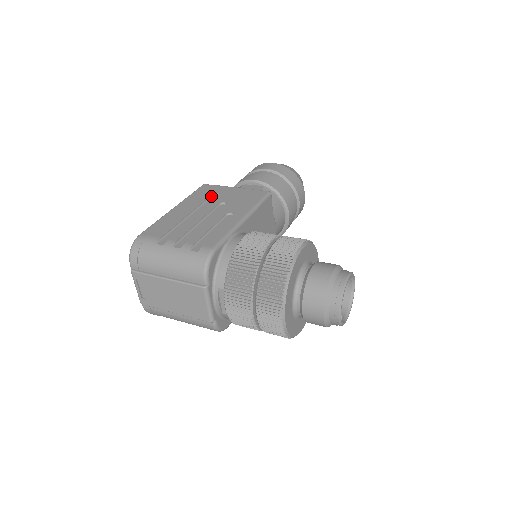
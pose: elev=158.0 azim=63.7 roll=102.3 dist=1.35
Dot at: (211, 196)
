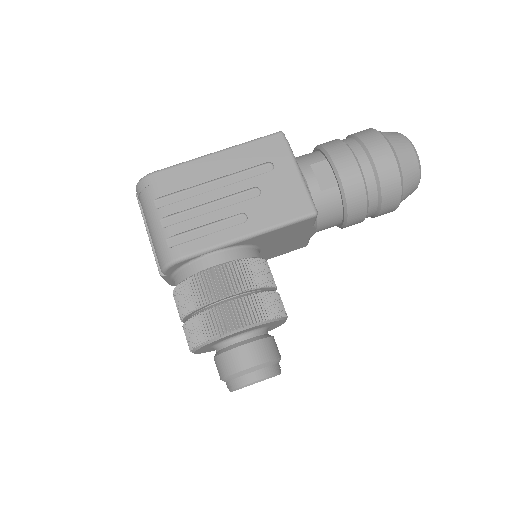
Dot at: (264, 163)
